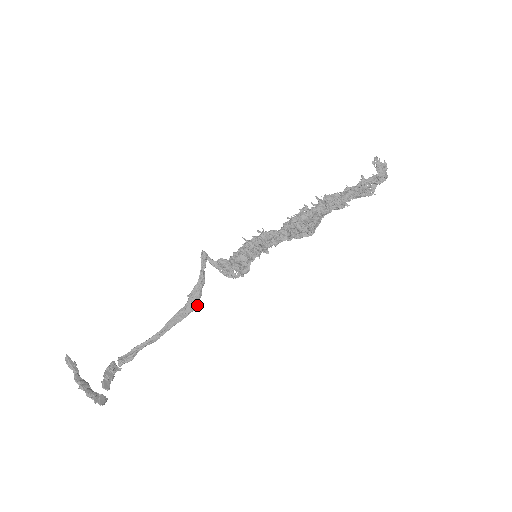
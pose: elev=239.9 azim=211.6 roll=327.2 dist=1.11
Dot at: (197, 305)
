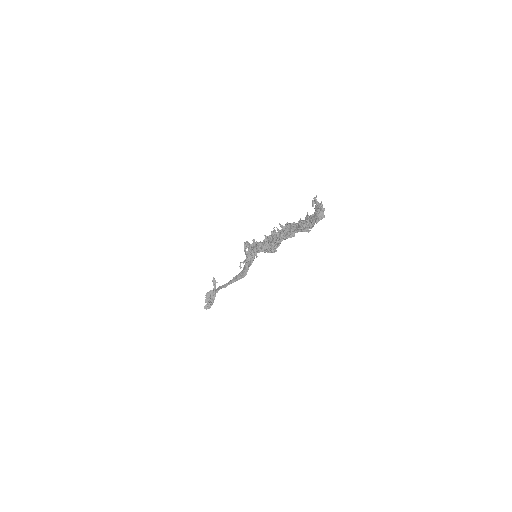
Dot at: (246, 274)
